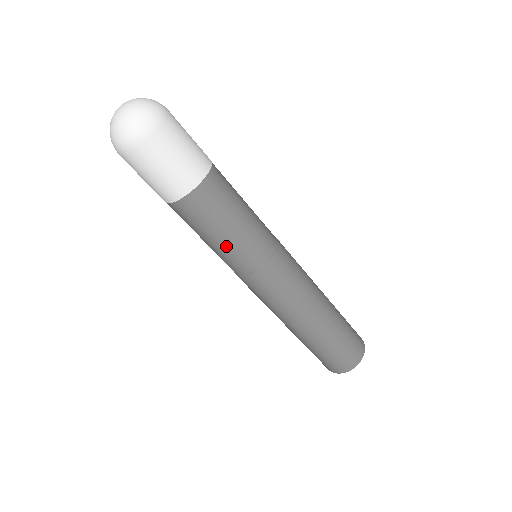
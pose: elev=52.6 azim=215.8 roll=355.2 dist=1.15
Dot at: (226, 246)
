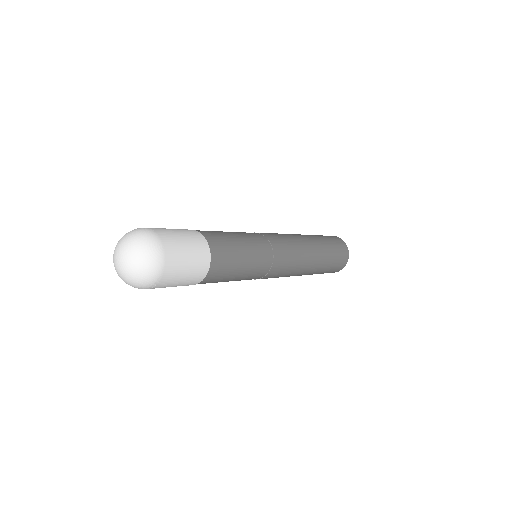
Dot at: (238, 280)
